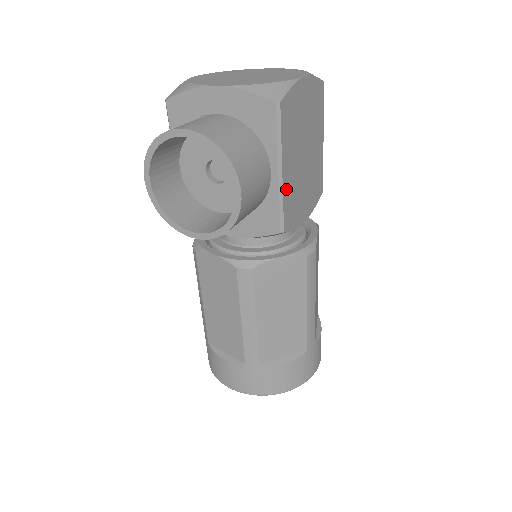
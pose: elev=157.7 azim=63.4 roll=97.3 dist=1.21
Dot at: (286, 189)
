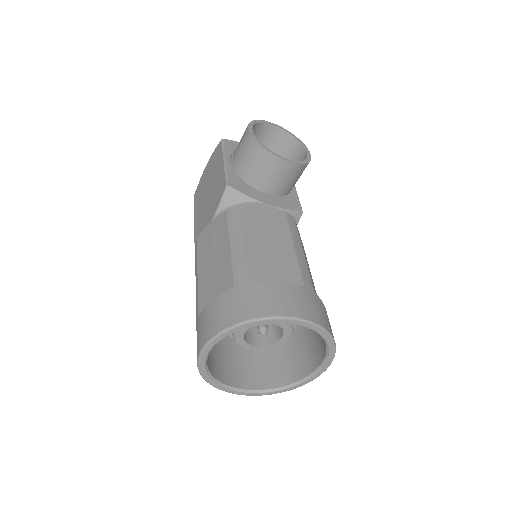
Dot at: occluded
